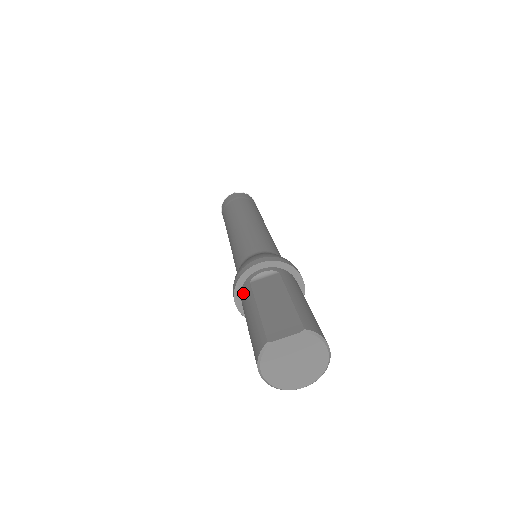
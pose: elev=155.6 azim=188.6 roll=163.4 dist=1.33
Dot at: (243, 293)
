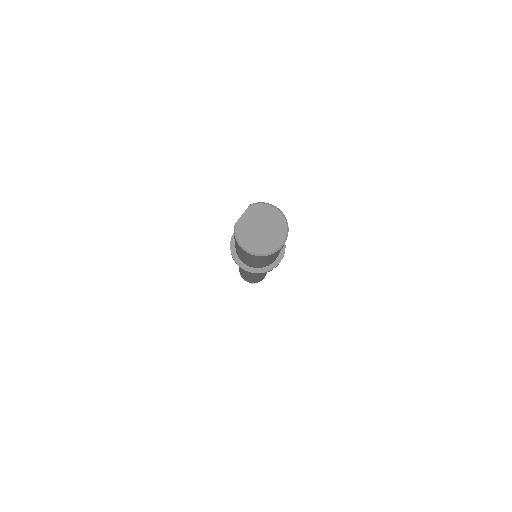
Dot at: occluded
